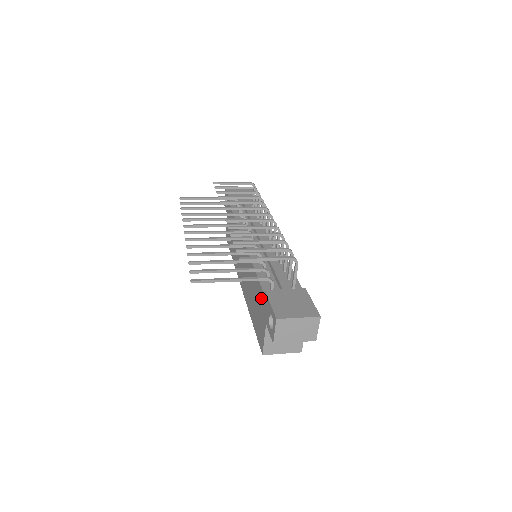
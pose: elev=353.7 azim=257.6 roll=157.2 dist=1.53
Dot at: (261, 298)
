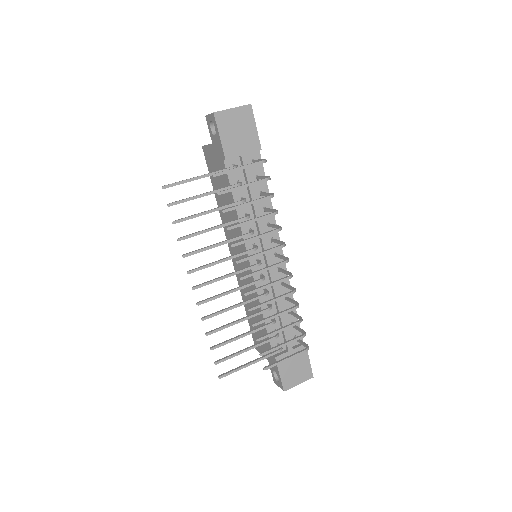
Dot at: (267, 346)
